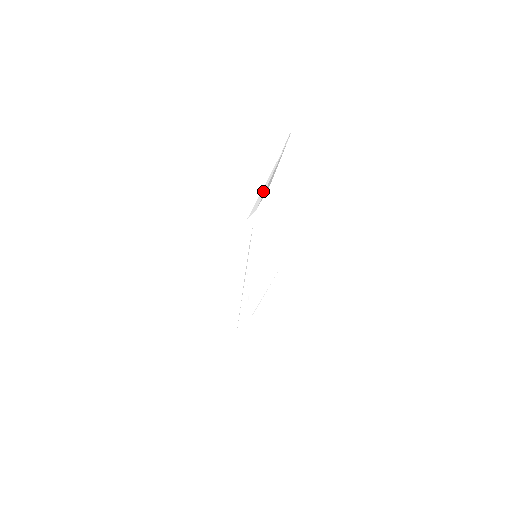
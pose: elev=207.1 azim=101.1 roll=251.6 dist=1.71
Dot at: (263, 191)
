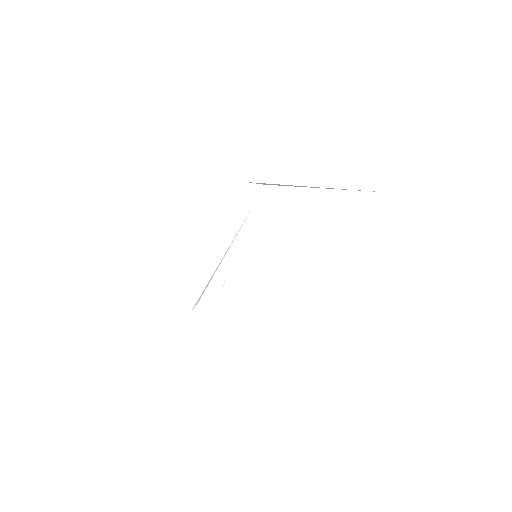
Dot at: occluded
